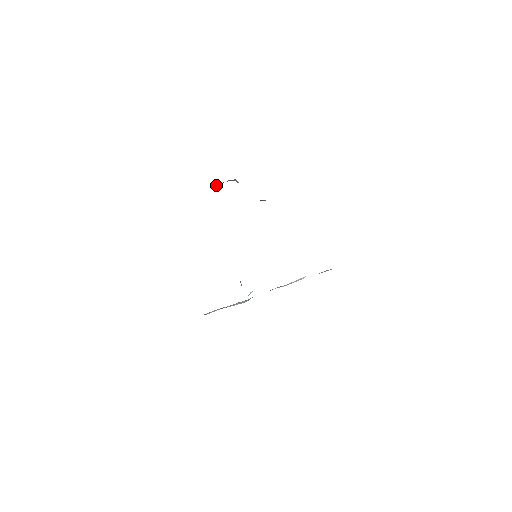
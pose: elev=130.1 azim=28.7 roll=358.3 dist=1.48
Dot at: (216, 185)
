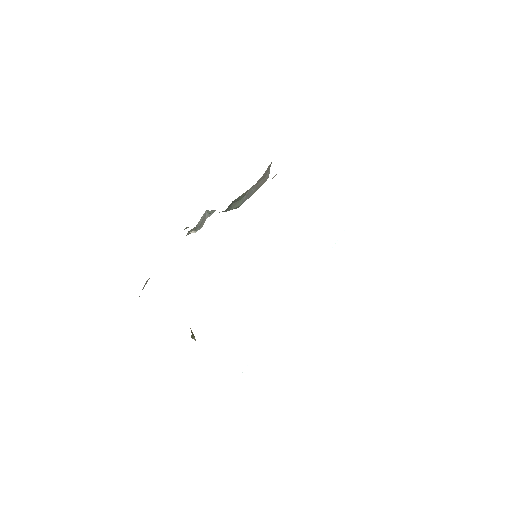
Dot at: (193, 232)
